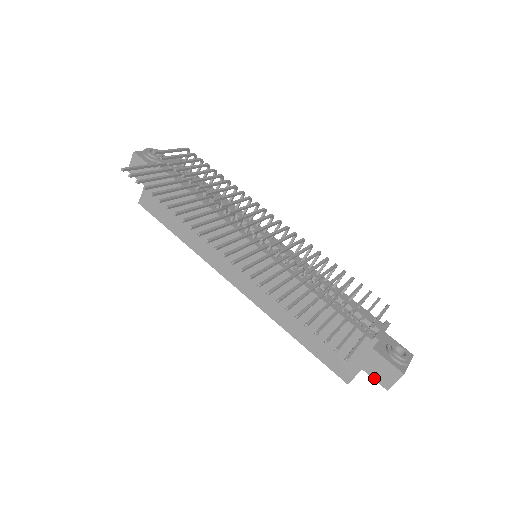
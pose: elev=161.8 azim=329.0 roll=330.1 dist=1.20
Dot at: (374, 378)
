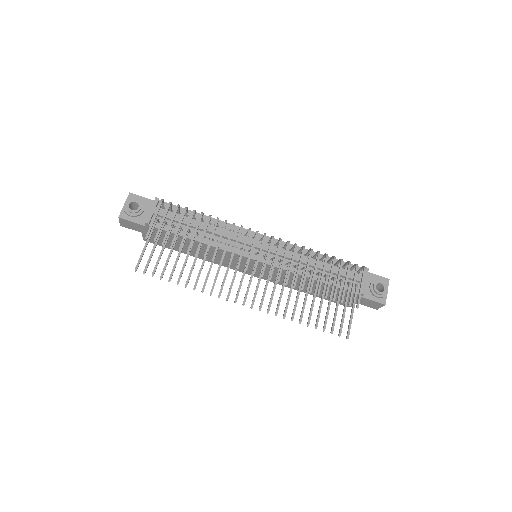
Dot at: occluded
